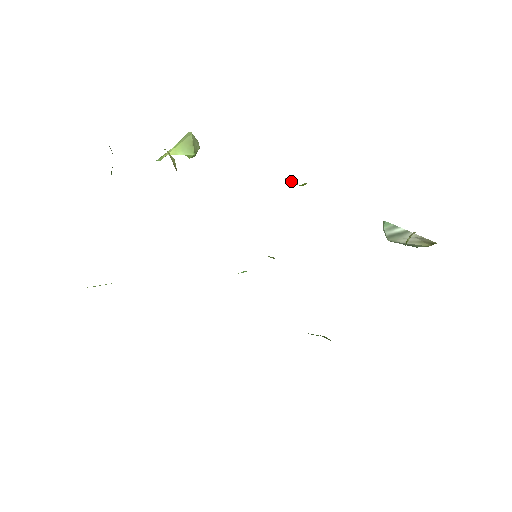
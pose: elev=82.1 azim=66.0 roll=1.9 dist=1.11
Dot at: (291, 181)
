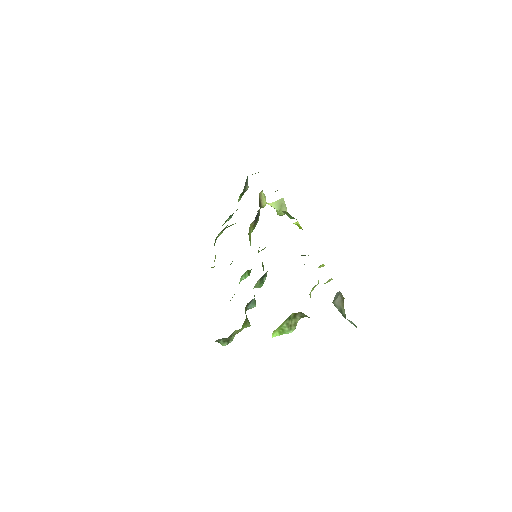
Dot at: occluded
